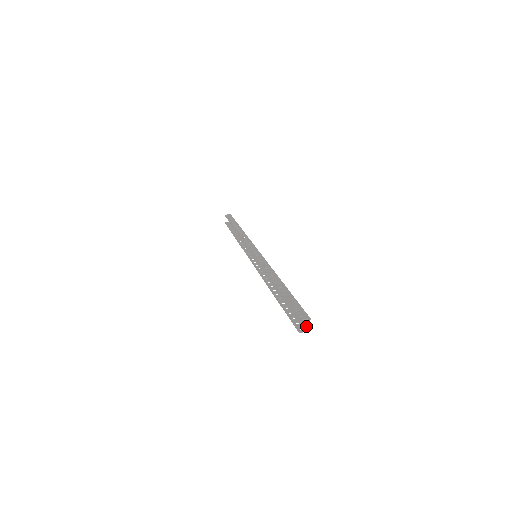
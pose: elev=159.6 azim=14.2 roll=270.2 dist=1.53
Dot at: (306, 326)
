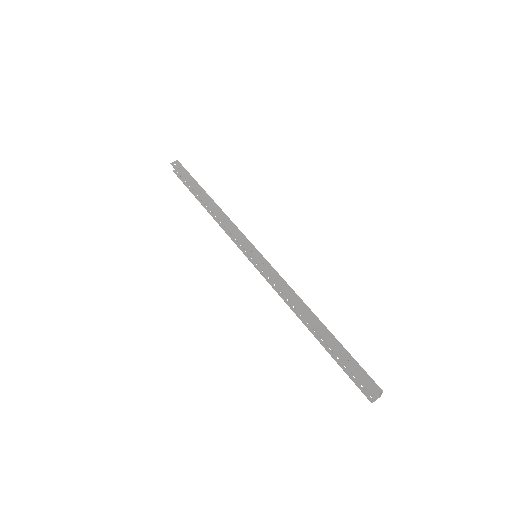
Dot at: occluded
